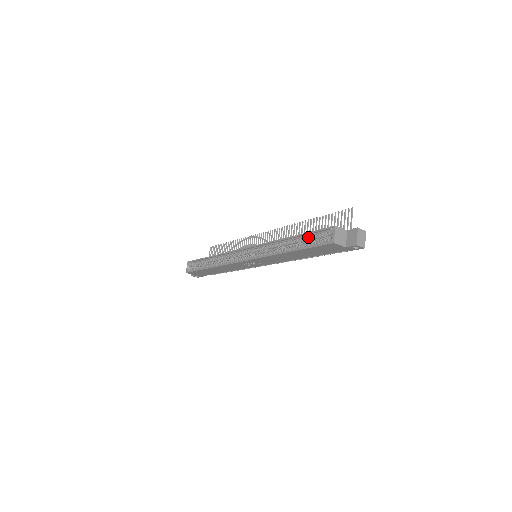
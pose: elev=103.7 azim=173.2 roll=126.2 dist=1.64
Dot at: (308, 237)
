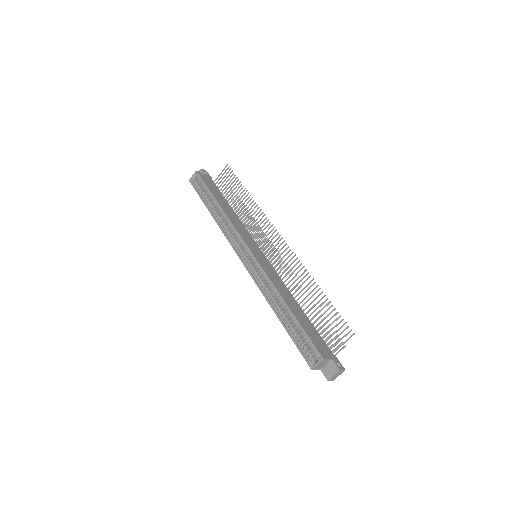
Dot at: (300, 330)
